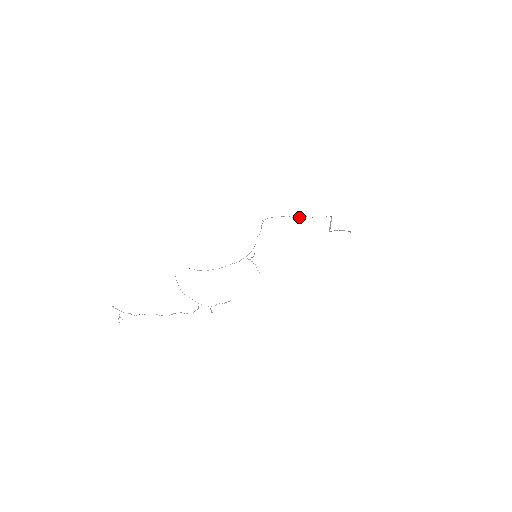
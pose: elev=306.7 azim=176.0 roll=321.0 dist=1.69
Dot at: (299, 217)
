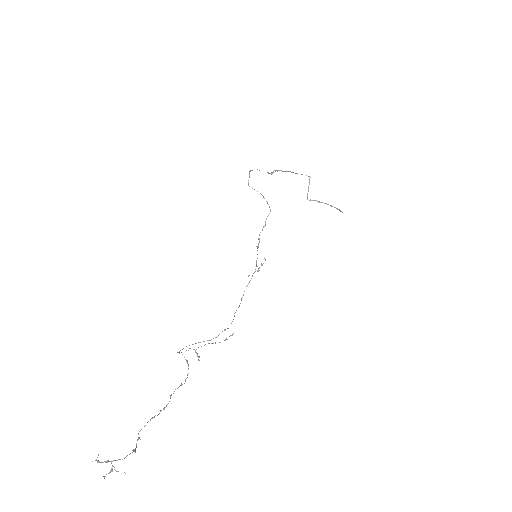
Dot at: occluded
